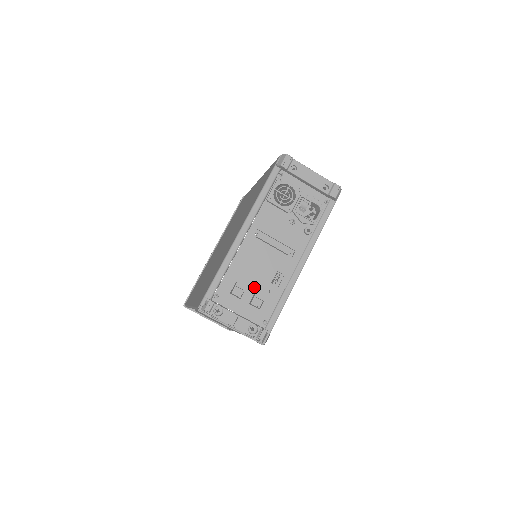
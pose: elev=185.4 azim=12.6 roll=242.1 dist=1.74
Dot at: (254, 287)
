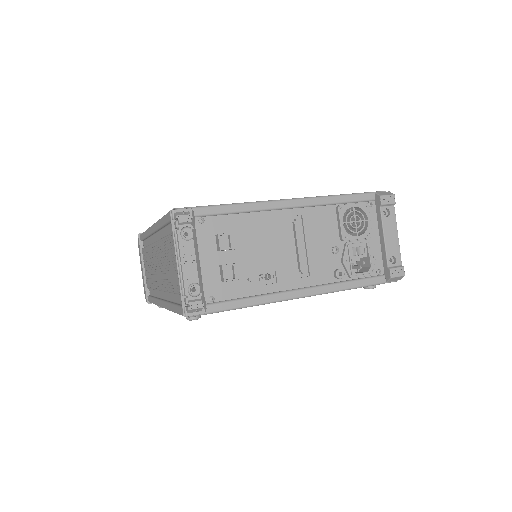
Dot at: (241, 257)
